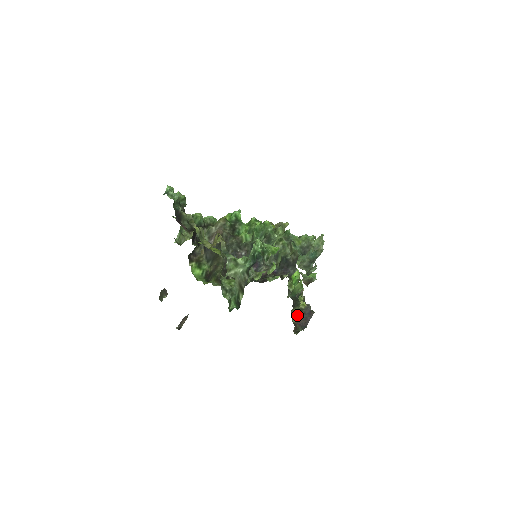
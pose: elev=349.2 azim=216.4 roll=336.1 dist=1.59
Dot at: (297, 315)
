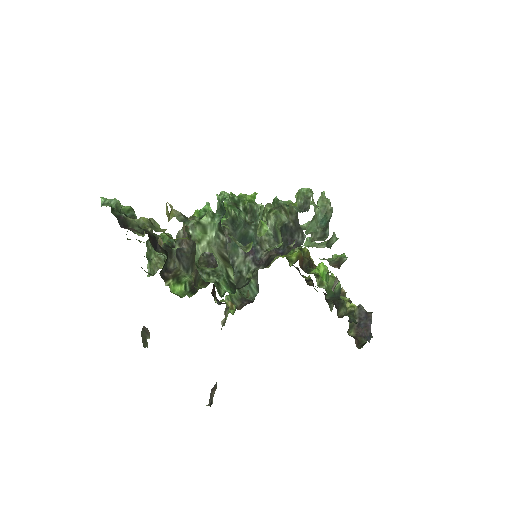
Dot at: (352, 325)
